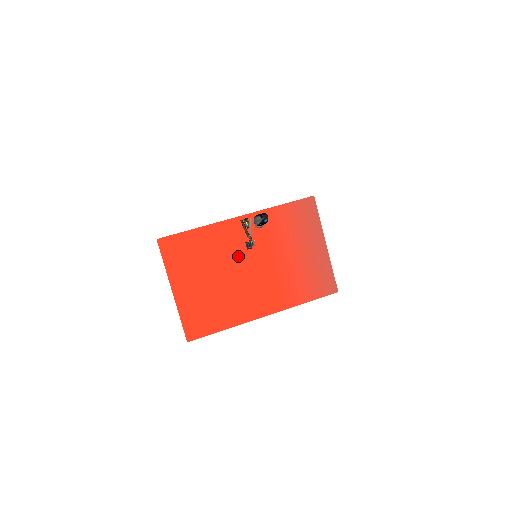
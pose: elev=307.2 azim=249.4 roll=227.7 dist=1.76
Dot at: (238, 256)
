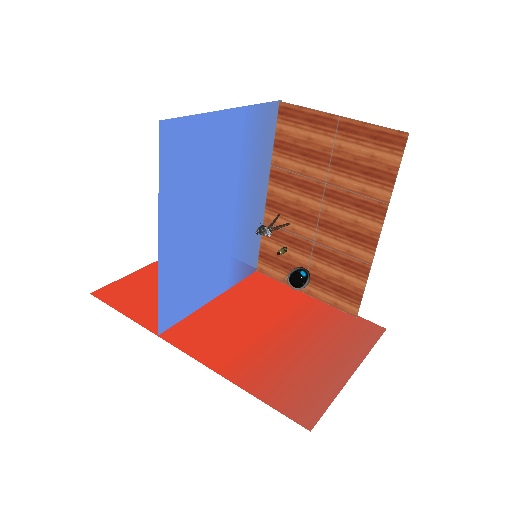
Dot at: (239, 295)
